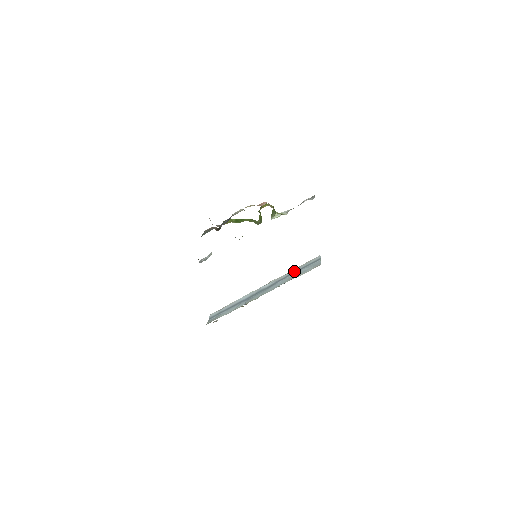
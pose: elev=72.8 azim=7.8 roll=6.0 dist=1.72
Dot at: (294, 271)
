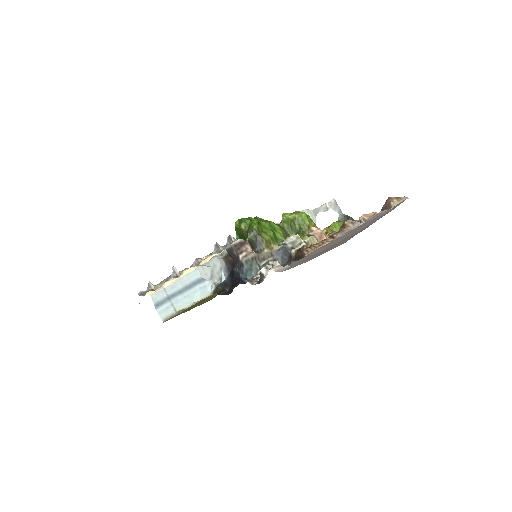
Dot at: occluded
